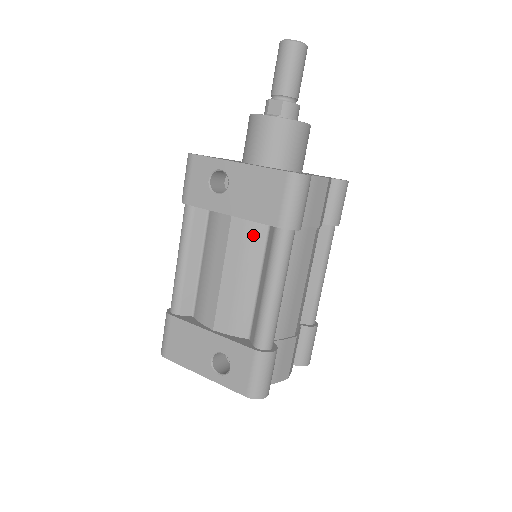
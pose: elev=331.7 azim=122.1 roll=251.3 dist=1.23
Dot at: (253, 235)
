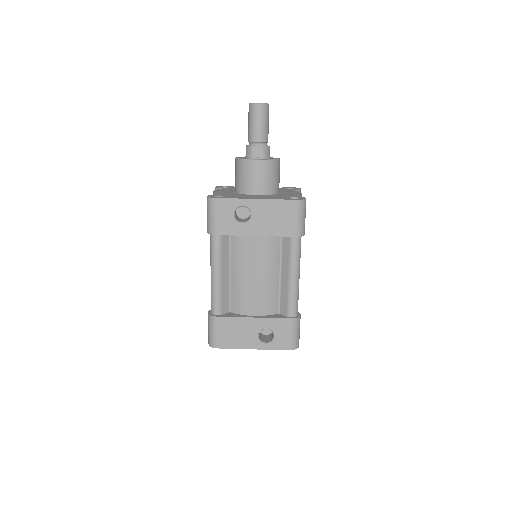
Dot at: (273, 245)
